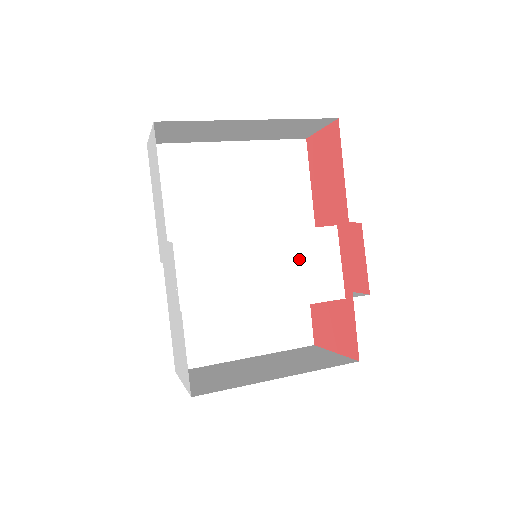
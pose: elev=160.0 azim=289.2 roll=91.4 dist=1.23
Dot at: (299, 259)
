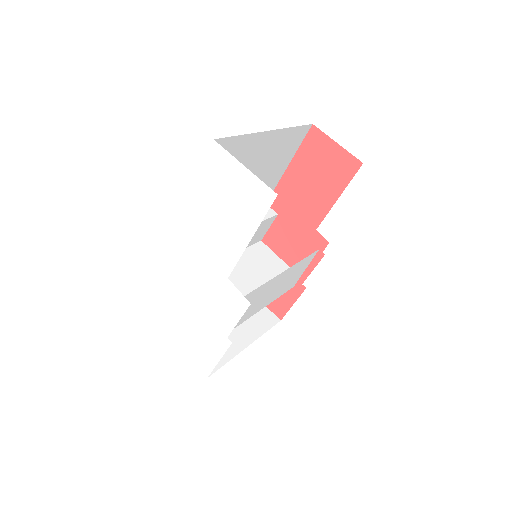
Dot at: (292, 276)
